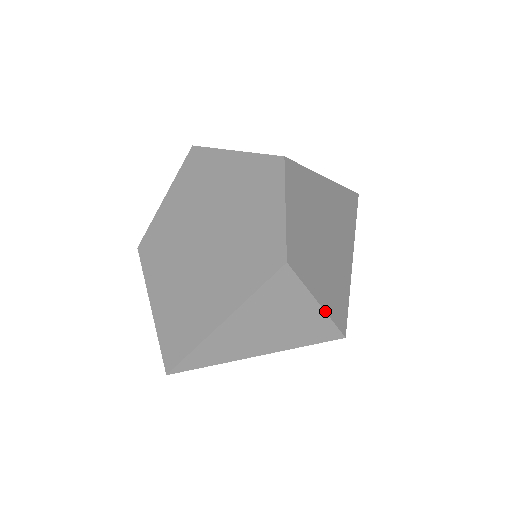
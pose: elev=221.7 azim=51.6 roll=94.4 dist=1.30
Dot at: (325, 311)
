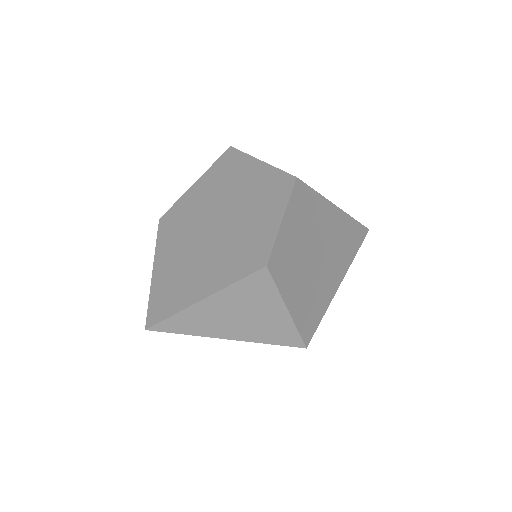
Dot at: (292, 319)
